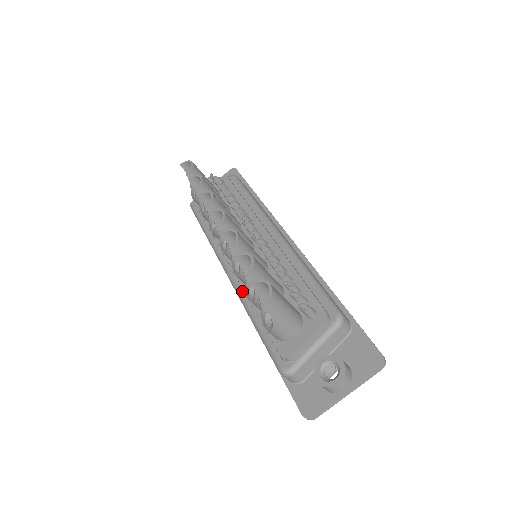
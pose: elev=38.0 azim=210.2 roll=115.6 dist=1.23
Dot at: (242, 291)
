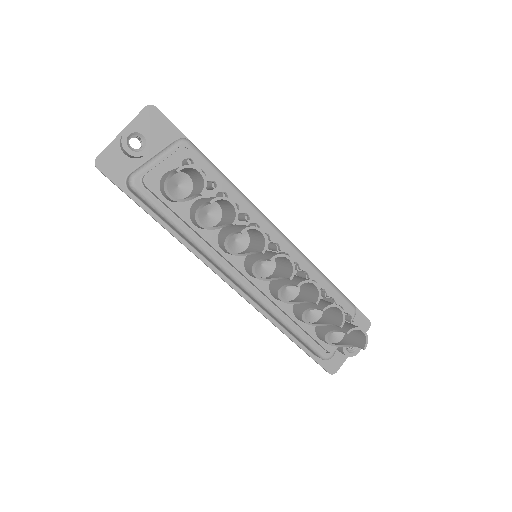
Dot at: (269, 303)
